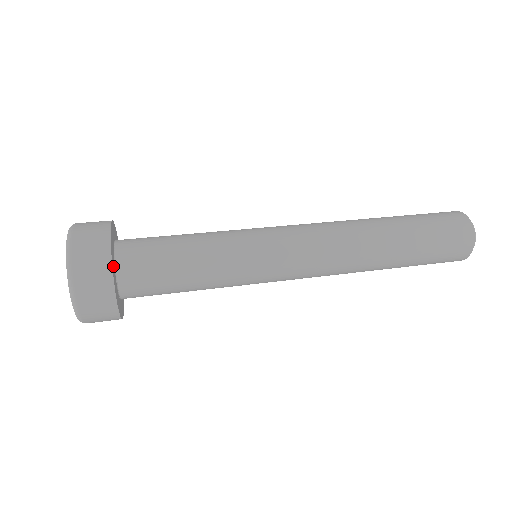
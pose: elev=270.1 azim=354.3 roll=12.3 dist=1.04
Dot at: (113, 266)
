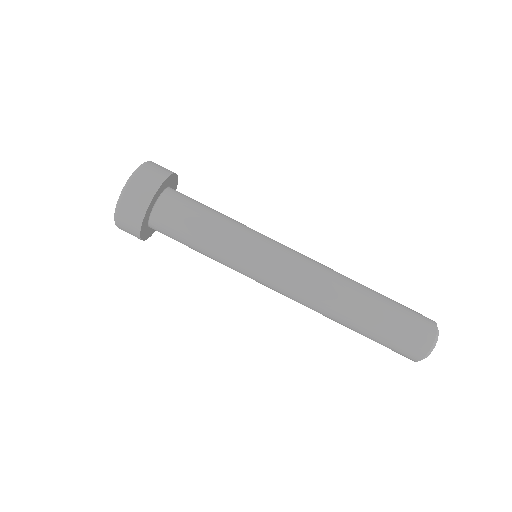
Dot at: (168, 181)
